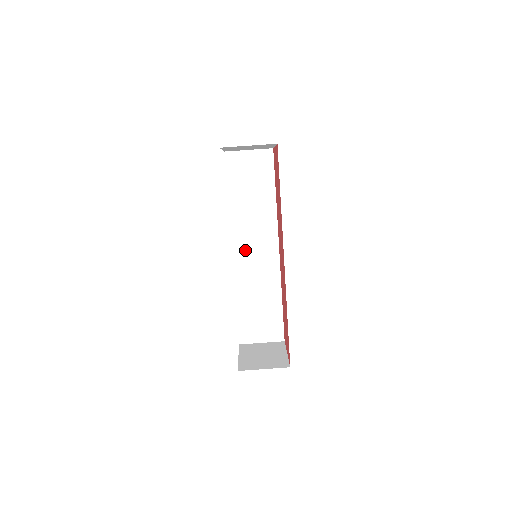
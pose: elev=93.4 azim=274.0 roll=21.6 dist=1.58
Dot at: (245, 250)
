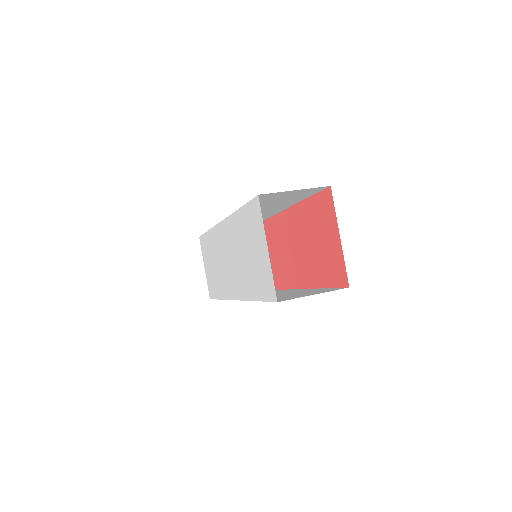
Dot at: occluded
